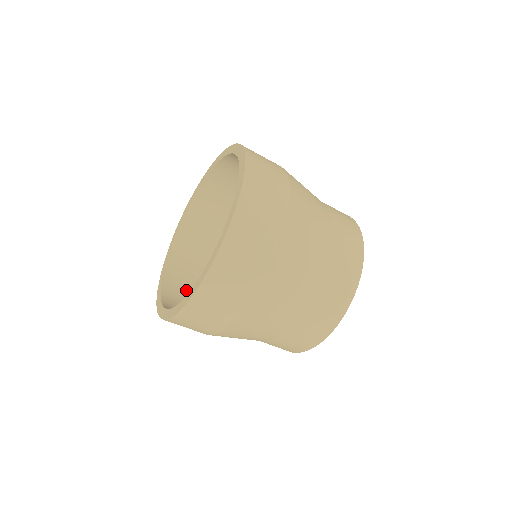
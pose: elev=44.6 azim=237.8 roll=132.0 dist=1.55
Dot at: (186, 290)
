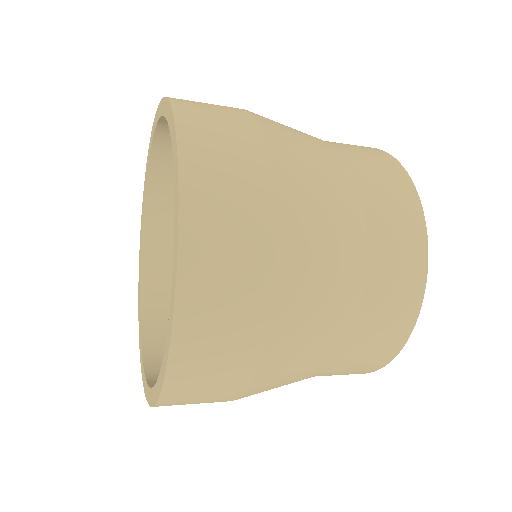
Dot at: occluded
